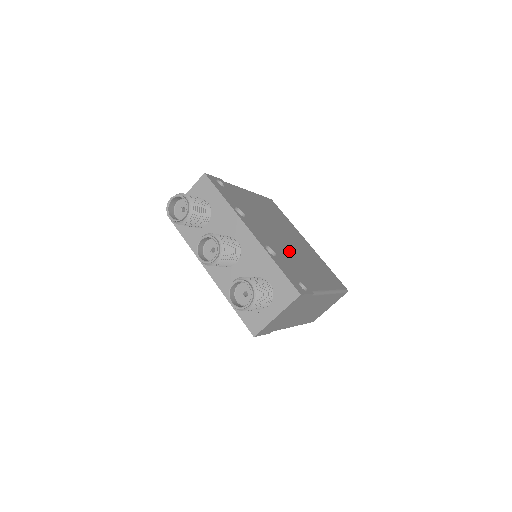
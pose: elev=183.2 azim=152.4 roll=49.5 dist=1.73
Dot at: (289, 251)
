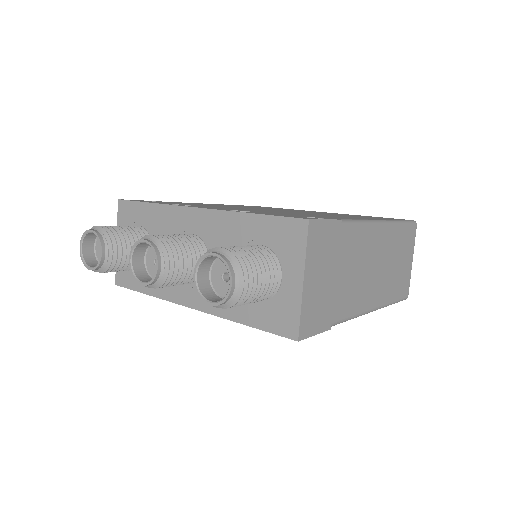
Dot at: (285, 212)
